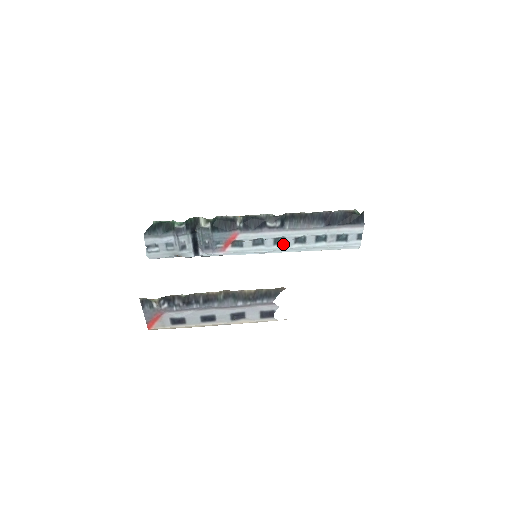
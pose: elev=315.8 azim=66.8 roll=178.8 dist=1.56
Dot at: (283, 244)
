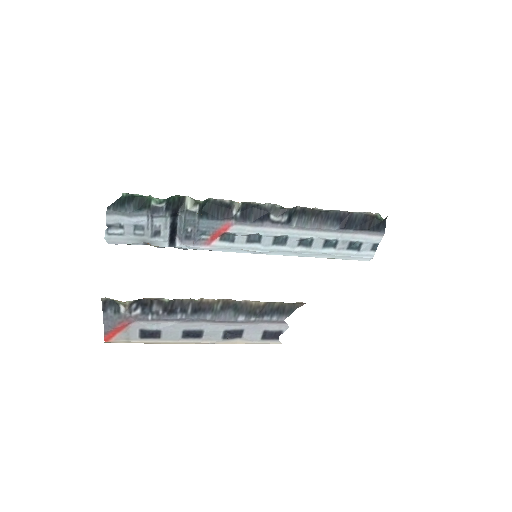
Dot at: (284, 245)
